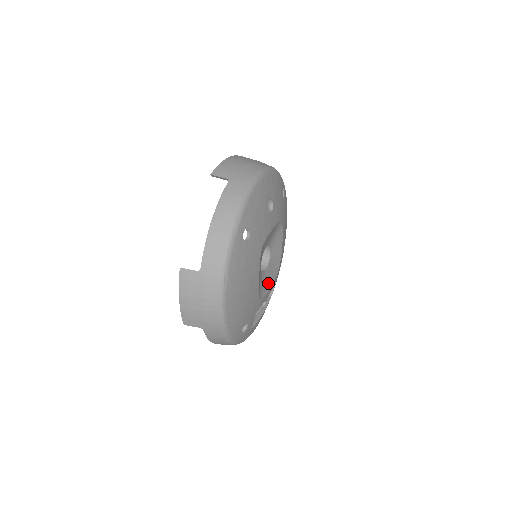
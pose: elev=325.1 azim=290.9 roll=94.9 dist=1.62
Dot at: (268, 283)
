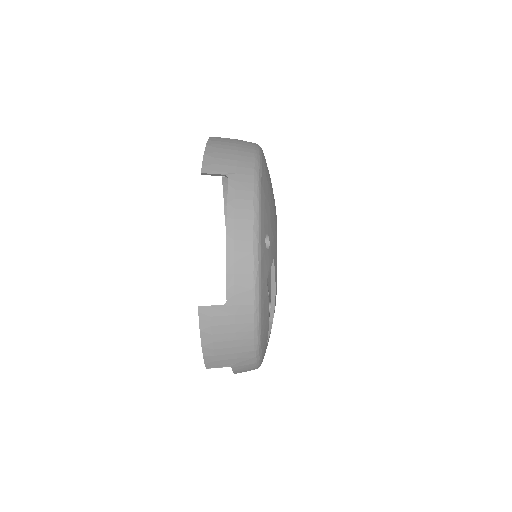
Dot at: occluded
